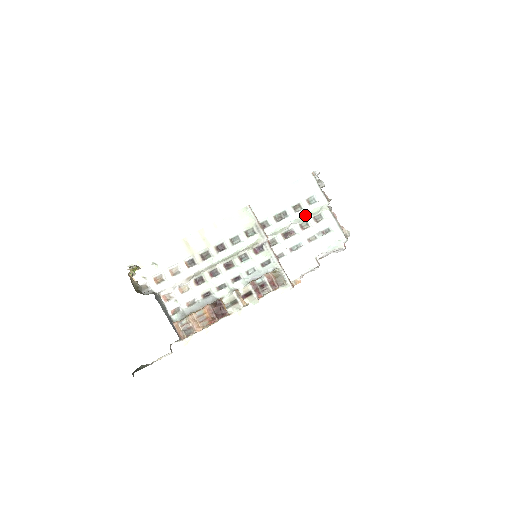
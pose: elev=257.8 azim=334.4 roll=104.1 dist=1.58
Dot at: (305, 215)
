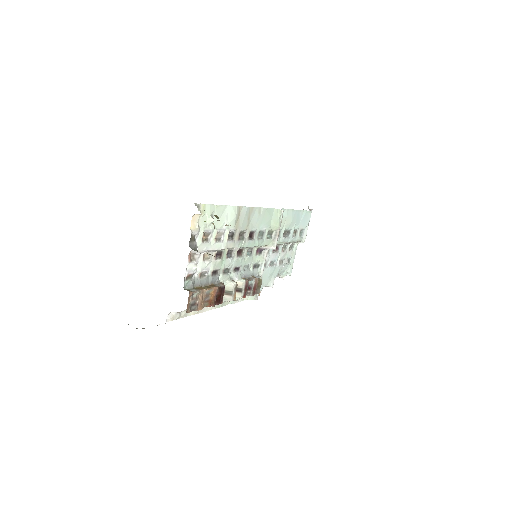
Dot at: (293, 242)
